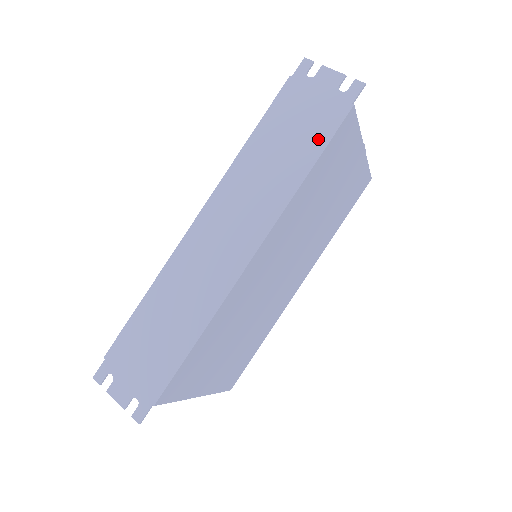
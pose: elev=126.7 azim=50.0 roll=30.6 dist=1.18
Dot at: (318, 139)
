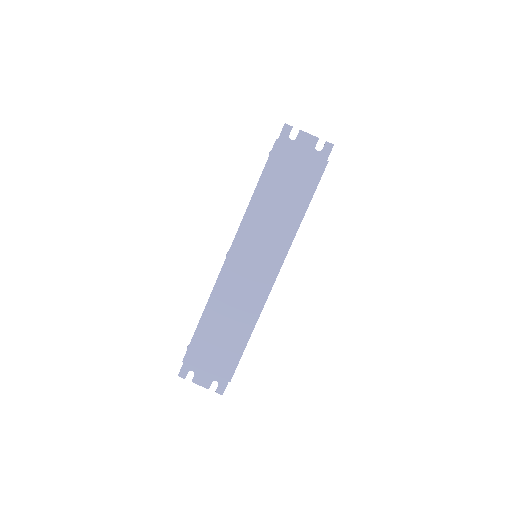
Dot at: (307, 189)
